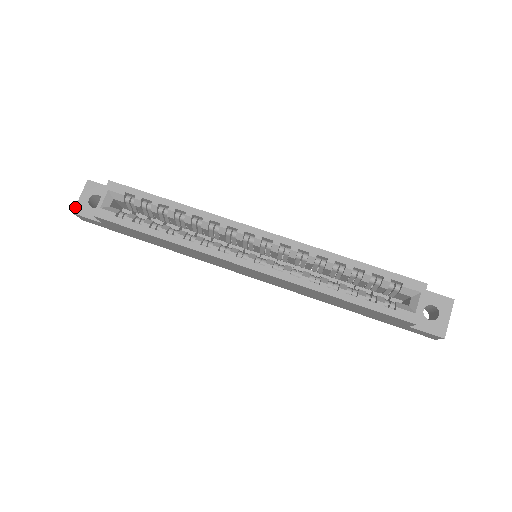
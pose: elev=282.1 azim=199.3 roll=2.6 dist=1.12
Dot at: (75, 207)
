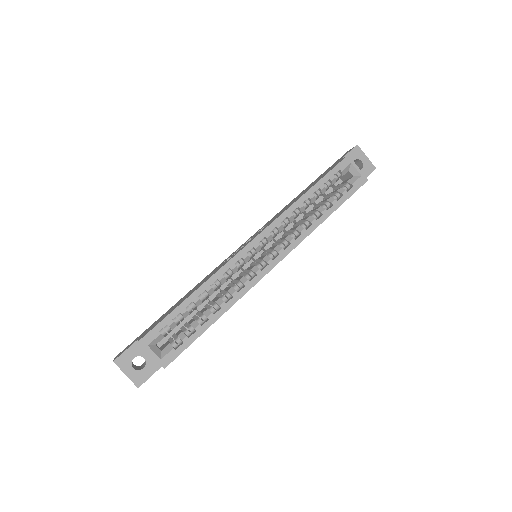
Dot at: (134, 384)
